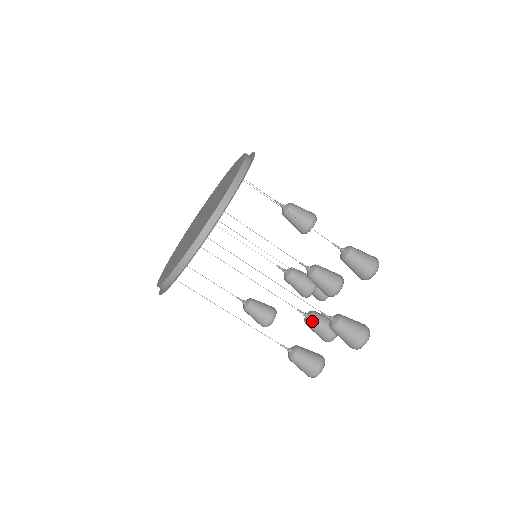
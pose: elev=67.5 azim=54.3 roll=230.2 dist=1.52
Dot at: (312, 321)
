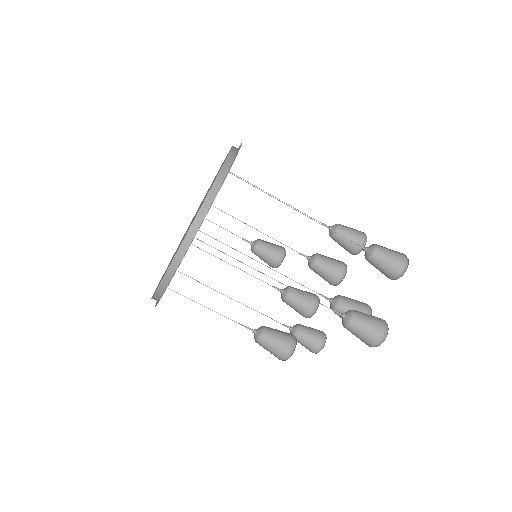
Dot at: (342, 299)
